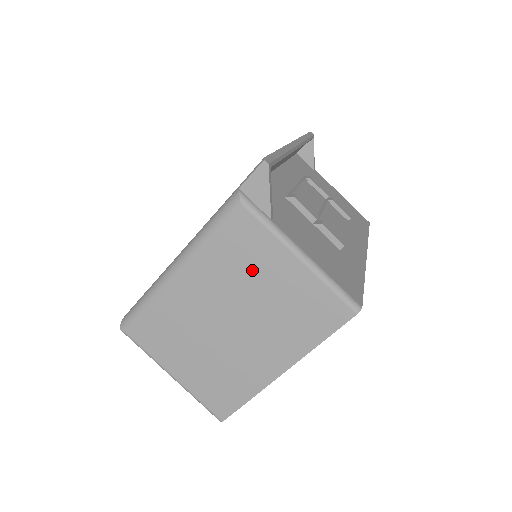
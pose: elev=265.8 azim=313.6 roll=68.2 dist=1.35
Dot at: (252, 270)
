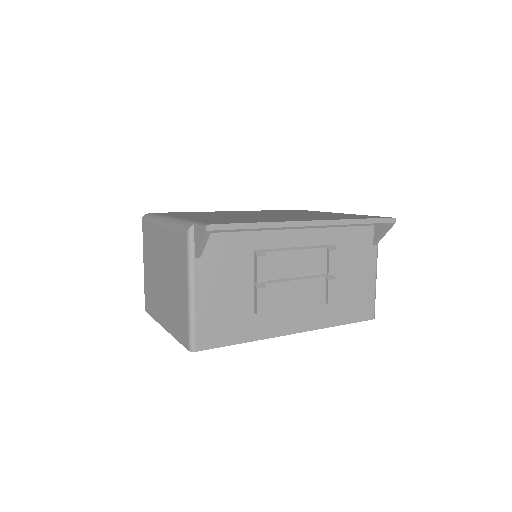
Dot at: (176, 268)
